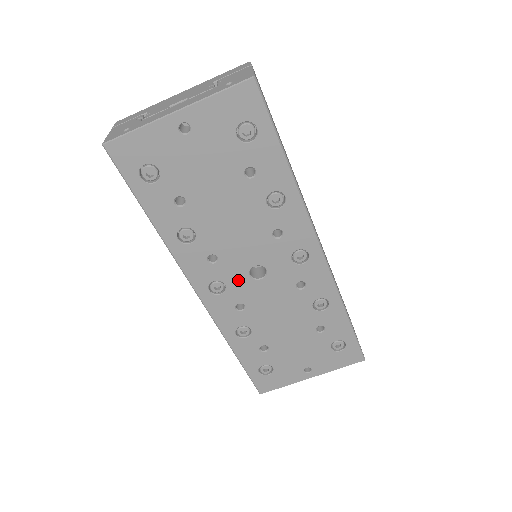
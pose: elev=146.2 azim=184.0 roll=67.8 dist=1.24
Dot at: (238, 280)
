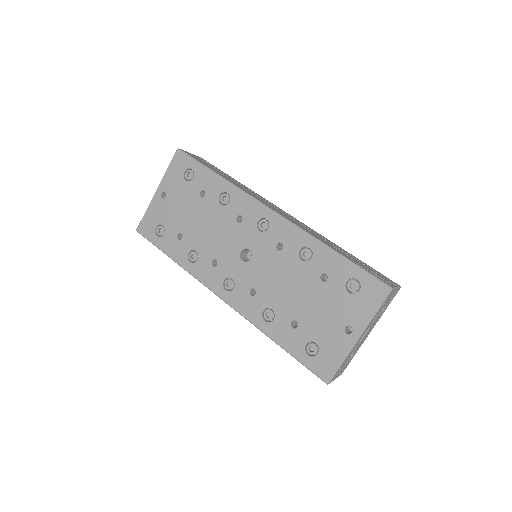
Dot at: (237, 270)
